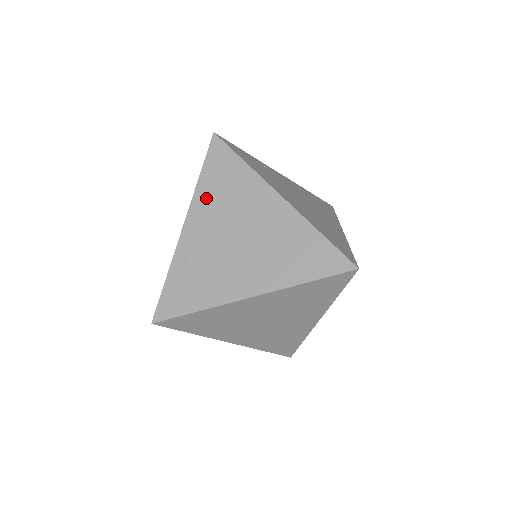
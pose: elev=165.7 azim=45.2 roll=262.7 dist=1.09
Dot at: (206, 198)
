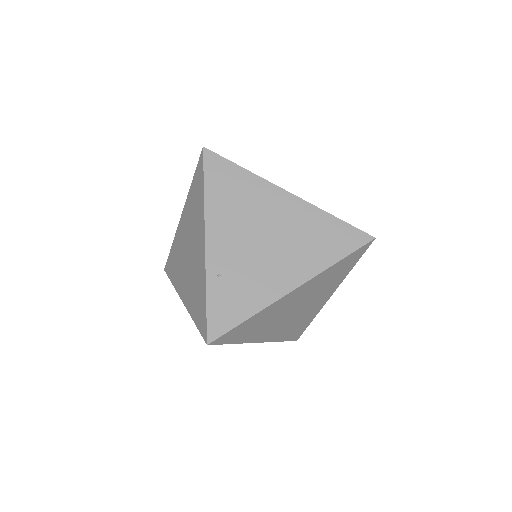
Dot at: (219, 210)
